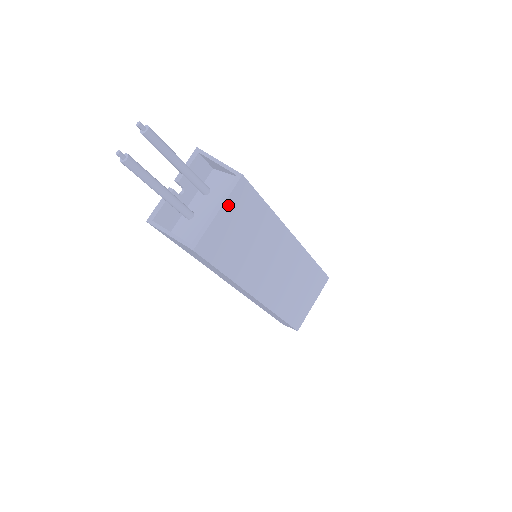
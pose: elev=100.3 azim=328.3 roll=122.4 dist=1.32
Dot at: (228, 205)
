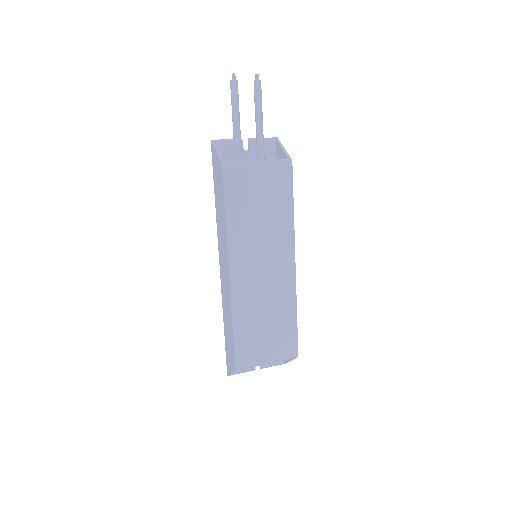
Dot at: (268, 167)
